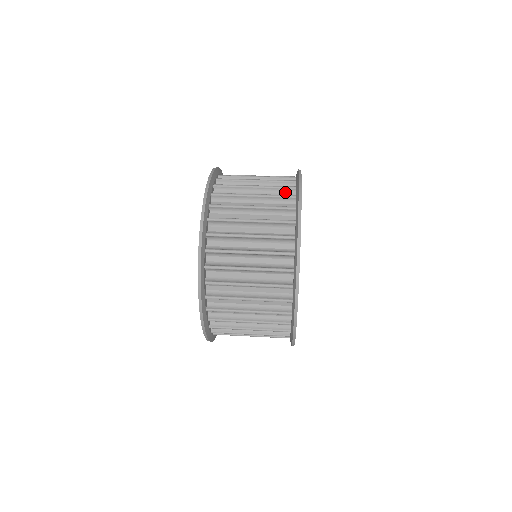
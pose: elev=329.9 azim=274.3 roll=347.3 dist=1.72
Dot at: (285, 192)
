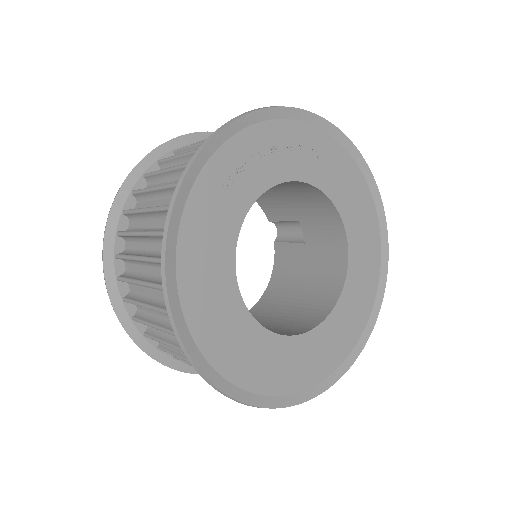
Dot at: occluded
